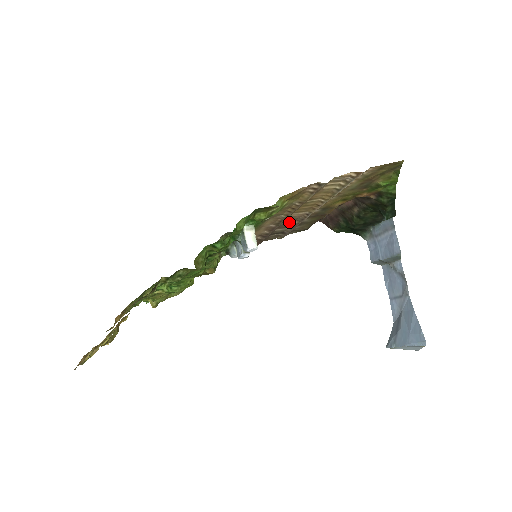
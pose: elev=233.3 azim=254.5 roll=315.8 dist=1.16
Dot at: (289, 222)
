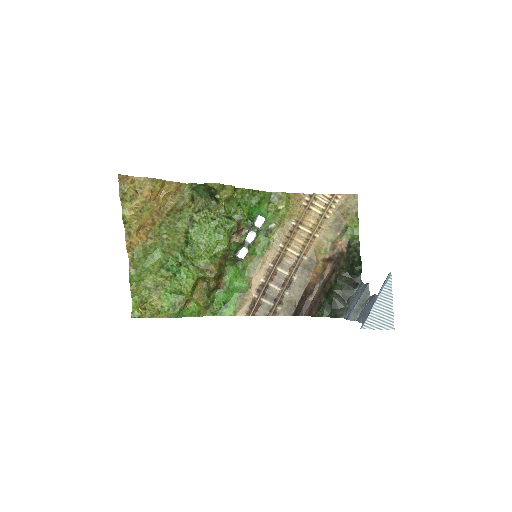
Dot at: (283, 272)
